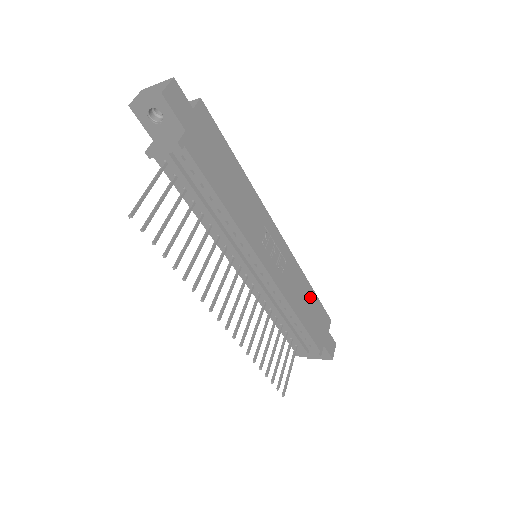
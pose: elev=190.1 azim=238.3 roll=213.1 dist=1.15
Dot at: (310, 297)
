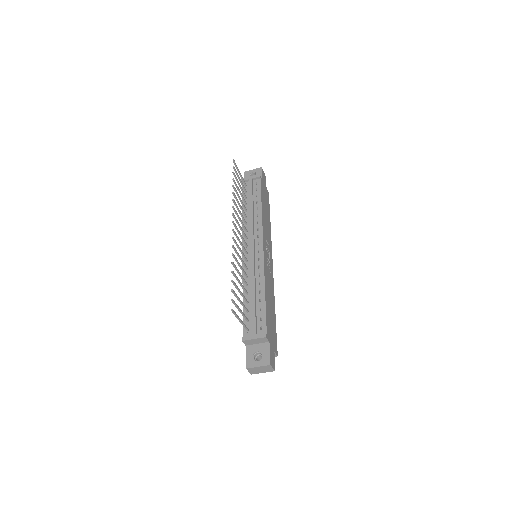
Dot at: (273, 312)
